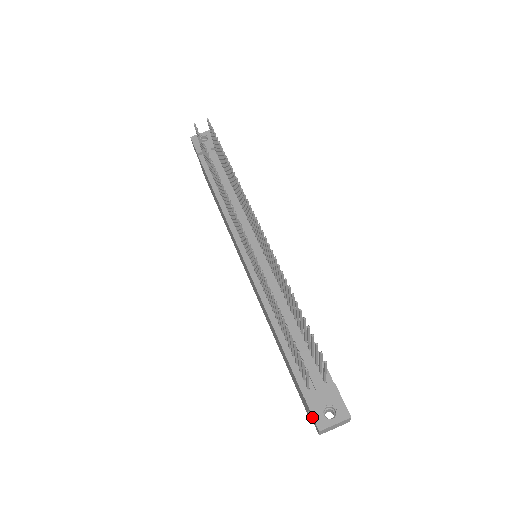
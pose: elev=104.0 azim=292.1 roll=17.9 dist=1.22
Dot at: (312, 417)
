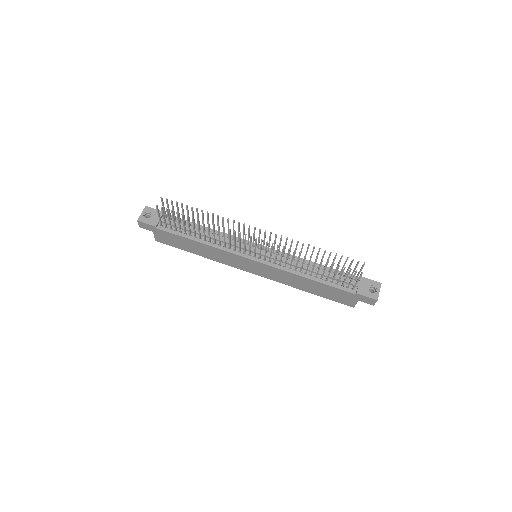
Dot at: (367, 299)
